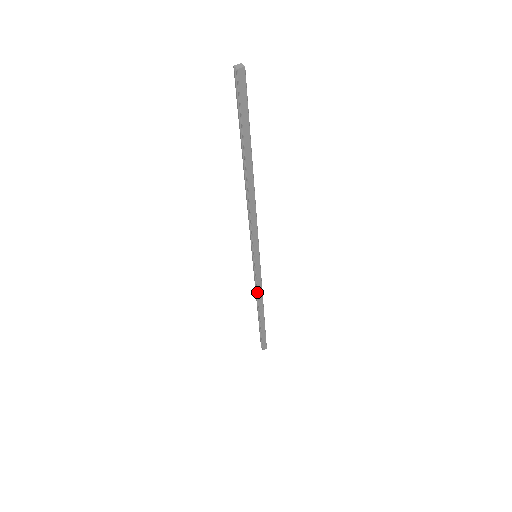
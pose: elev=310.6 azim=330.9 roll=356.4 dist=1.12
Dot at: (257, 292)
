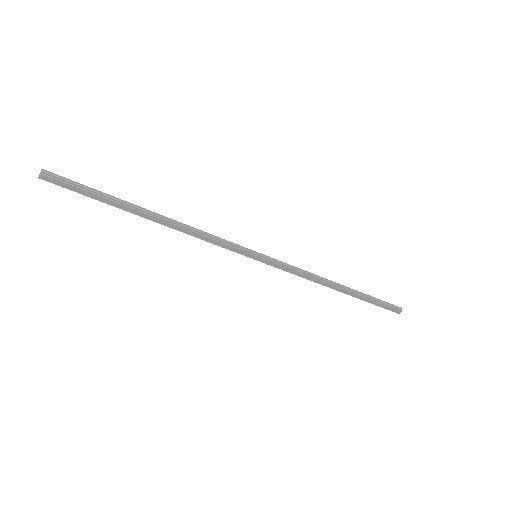
Dot at: occluded
